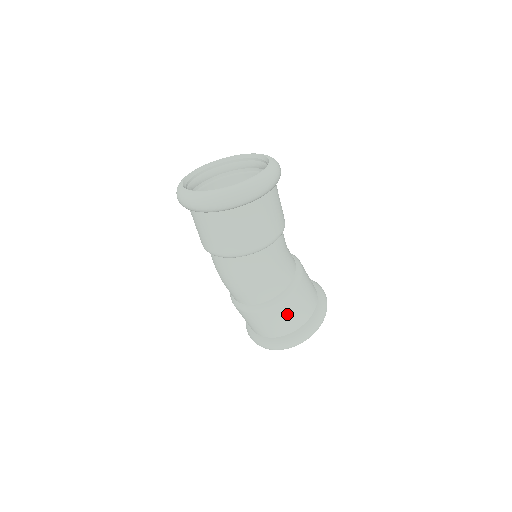
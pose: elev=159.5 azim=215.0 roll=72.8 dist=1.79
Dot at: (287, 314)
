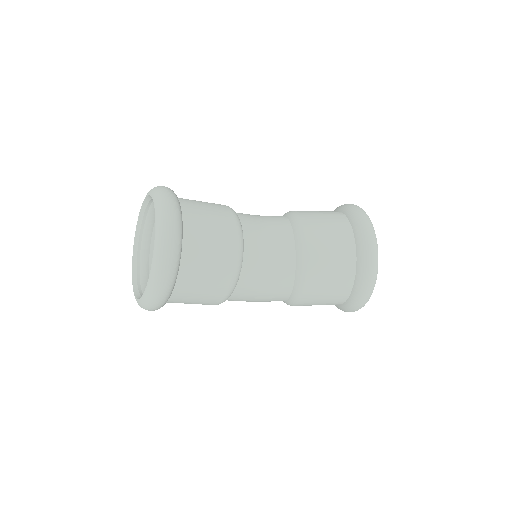
Dot at: (311, 305)
